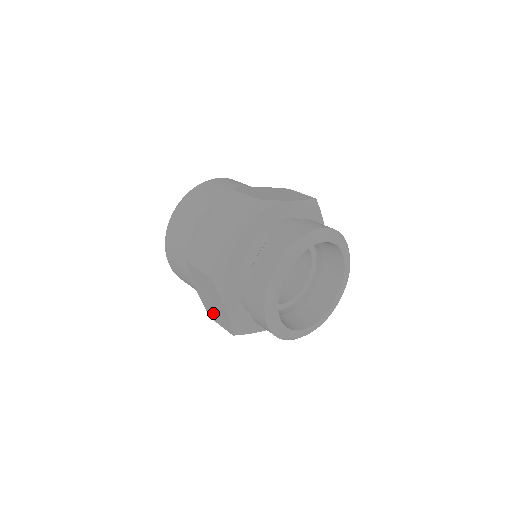
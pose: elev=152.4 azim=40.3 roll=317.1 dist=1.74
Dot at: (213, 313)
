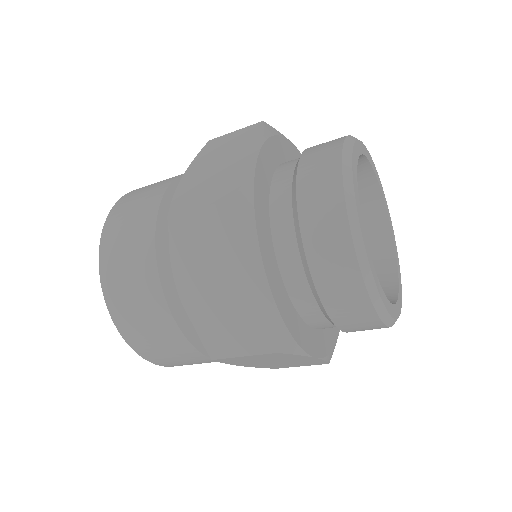
Dot at: (223, 330)
